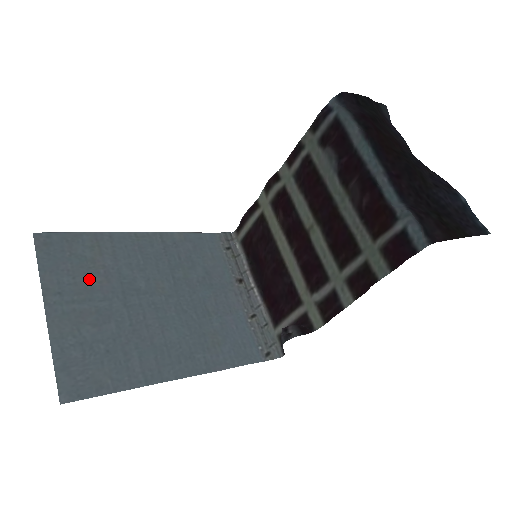
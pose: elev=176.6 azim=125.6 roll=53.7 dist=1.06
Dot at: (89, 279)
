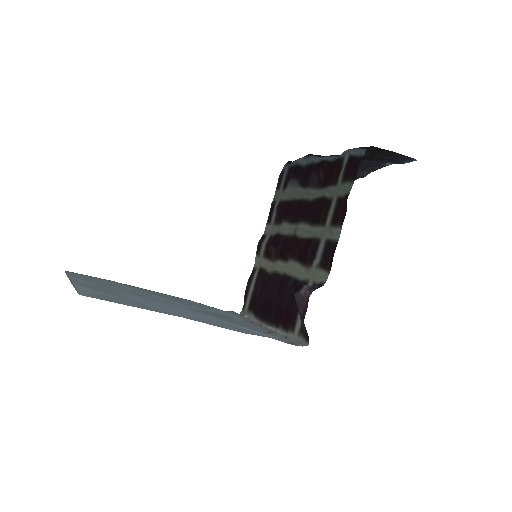
Dot at: (110, 287)
